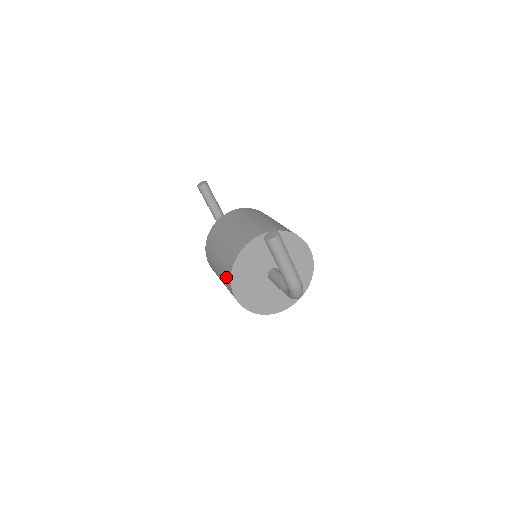
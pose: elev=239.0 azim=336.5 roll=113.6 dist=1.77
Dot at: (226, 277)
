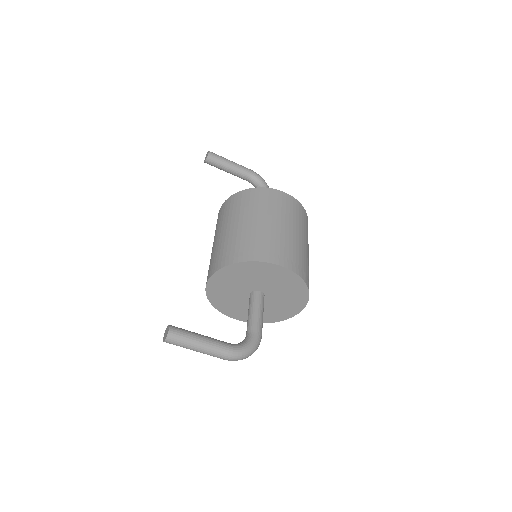
Dot at: occluded
